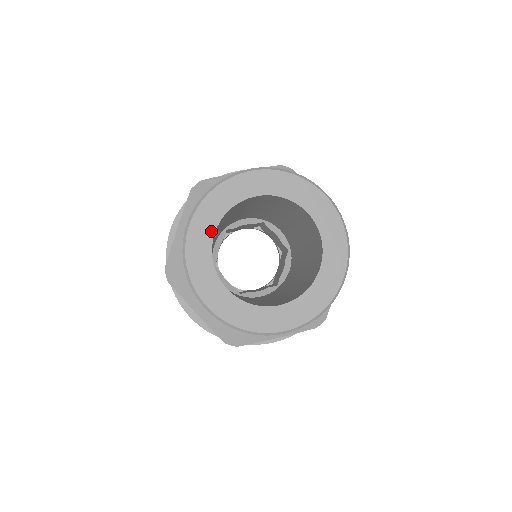
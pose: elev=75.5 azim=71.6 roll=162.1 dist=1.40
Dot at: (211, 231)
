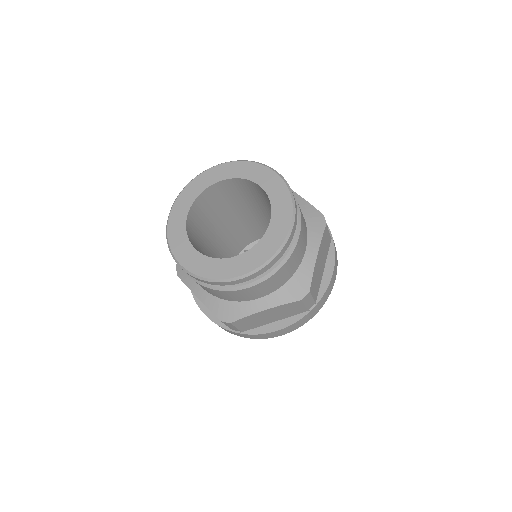
Dot at: (219, 179)
